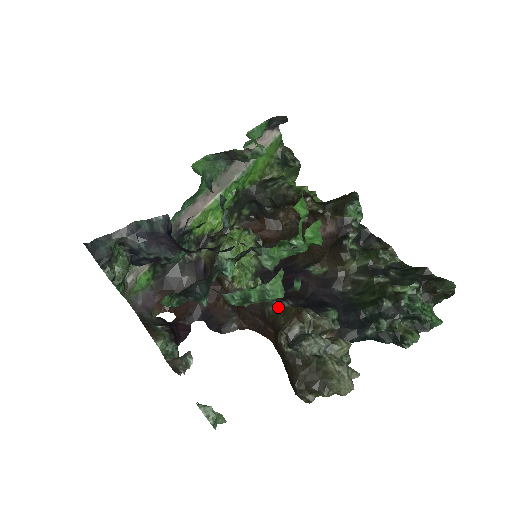
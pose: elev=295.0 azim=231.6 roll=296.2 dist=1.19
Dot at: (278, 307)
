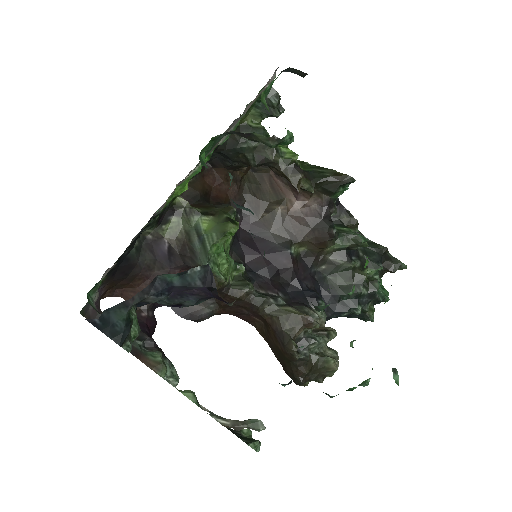
Dot at: (276, 306)
